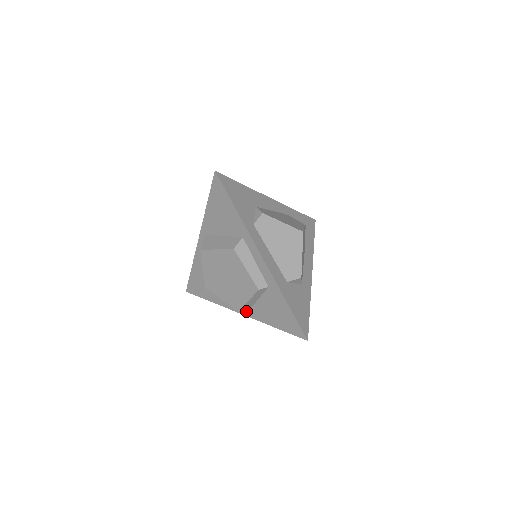
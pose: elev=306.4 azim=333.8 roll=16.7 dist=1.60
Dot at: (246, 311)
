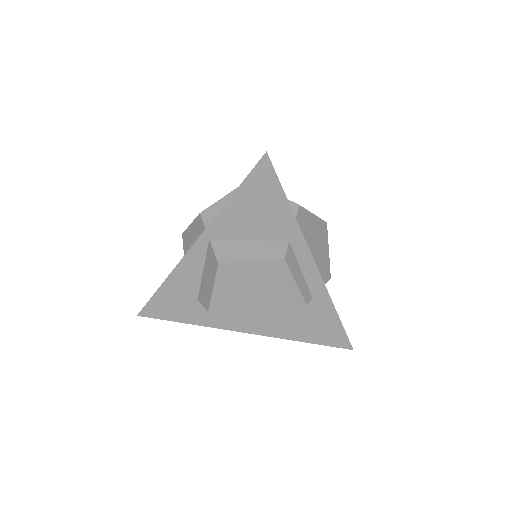
Dot at: occluded
